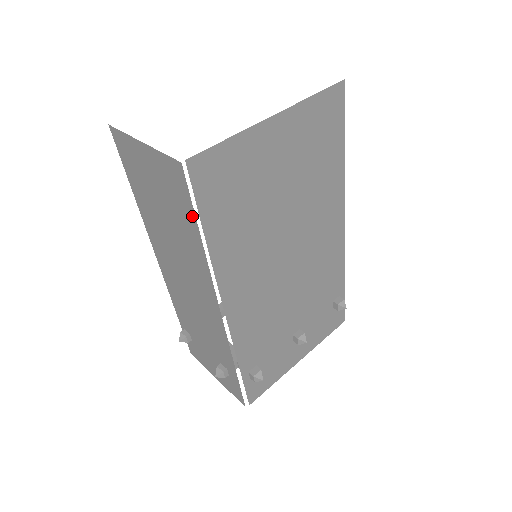
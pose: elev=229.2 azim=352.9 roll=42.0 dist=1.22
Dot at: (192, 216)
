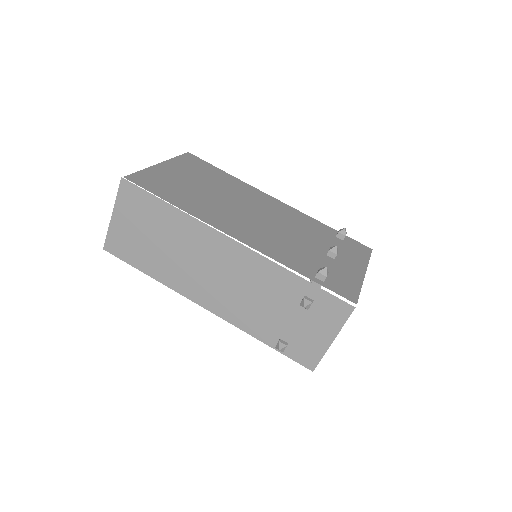
Dot at: (153, 199)
